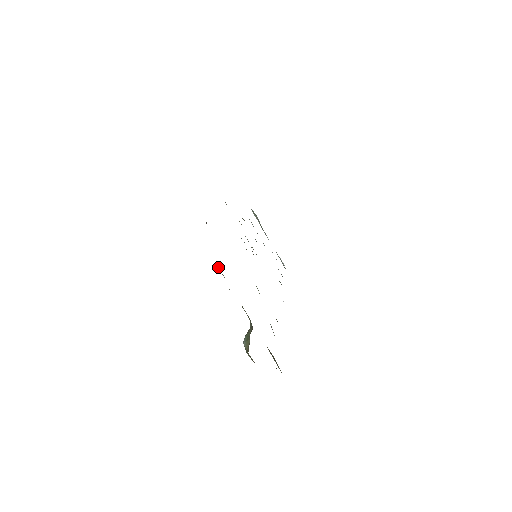
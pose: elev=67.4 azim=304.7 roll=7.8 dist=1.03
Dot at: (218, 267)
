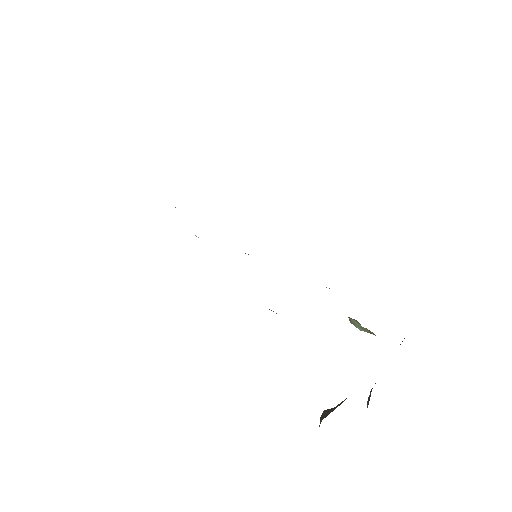
Dot at: occluded
